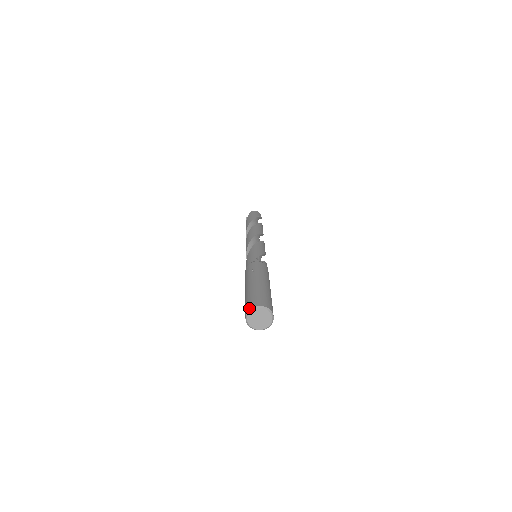
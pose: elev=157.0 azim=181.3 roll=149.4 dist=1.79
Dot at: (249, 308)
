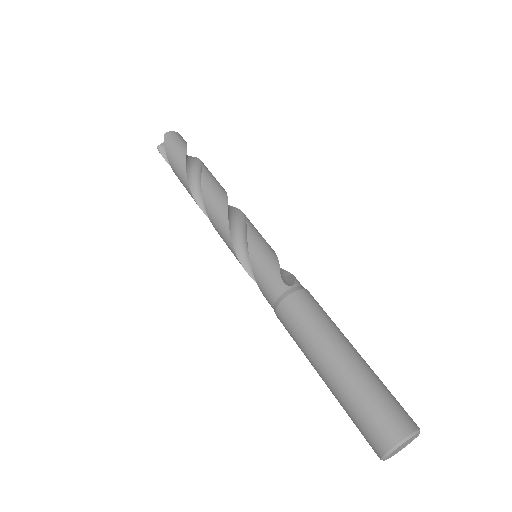
Dot at: (387, 446)
